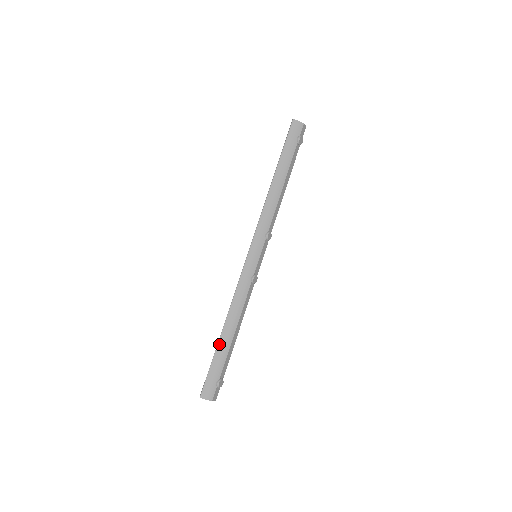
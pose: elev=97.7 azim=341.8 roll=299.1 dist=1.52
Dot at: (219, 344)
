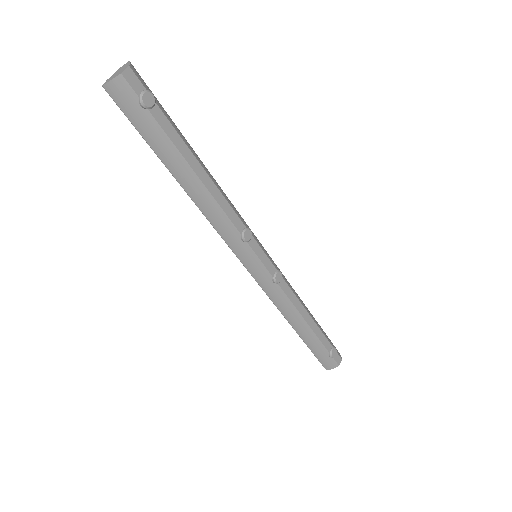
Dot at: (303, 339)
